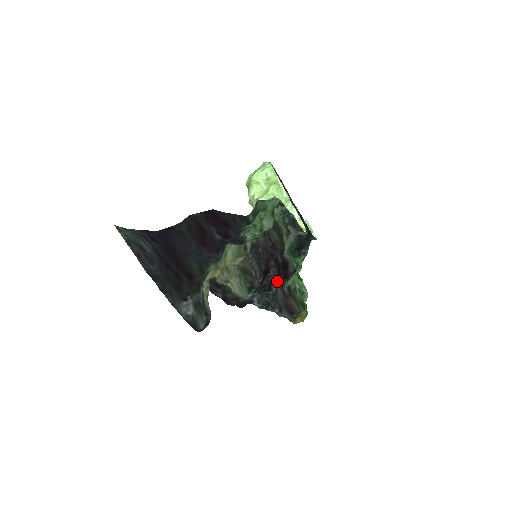
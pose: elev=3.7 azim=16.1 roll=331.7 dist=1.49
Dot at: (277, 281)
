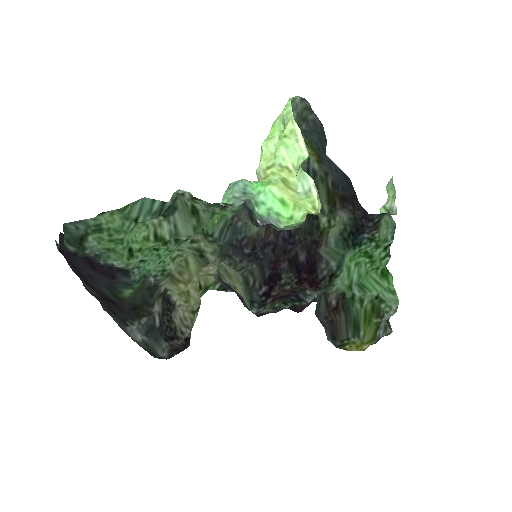
Dot at: (307, 289)
